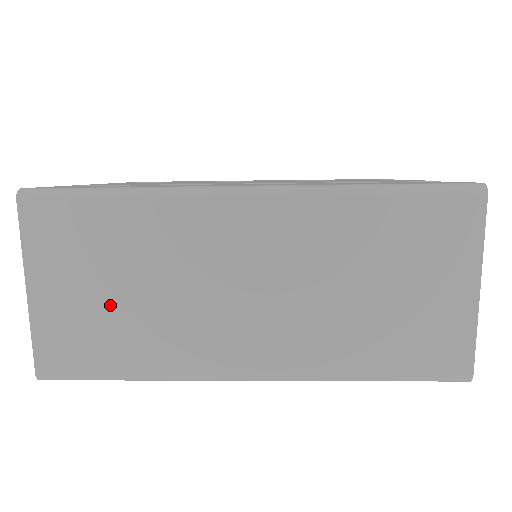
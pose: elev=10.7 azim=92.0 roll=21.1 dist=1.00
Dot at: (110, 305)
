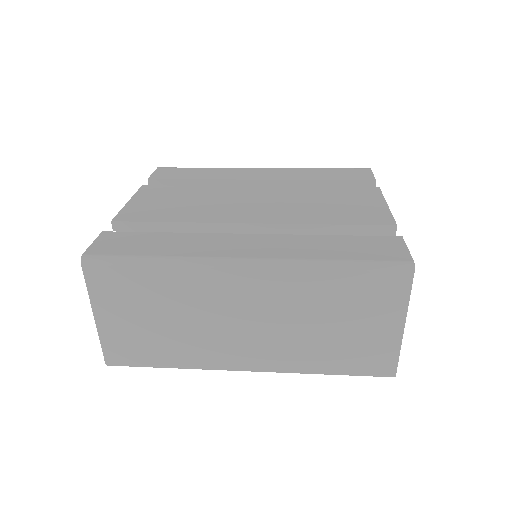
Dot at: (151, 328)
